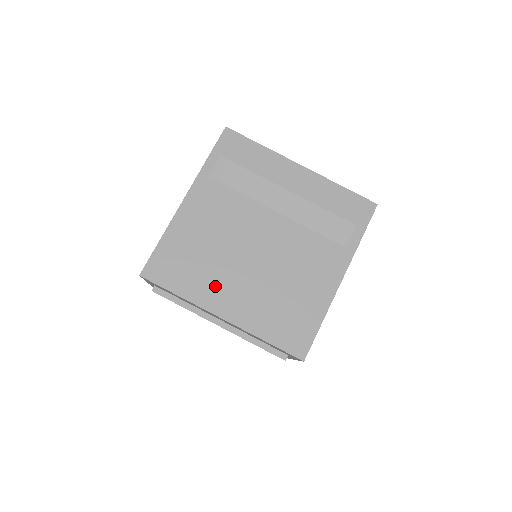
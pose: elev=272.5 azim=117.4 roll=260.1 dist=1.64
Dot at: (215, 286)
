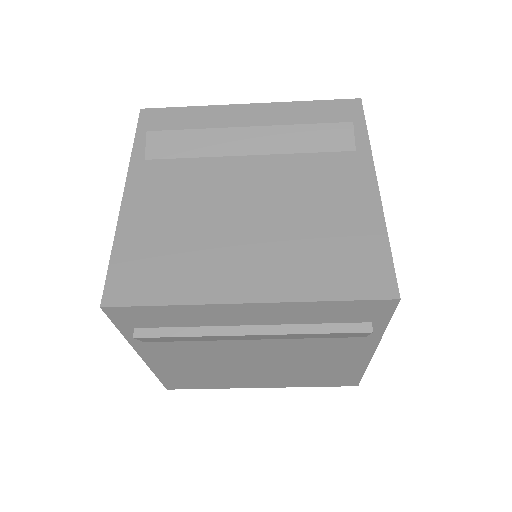
Dot at: (238, 381)
